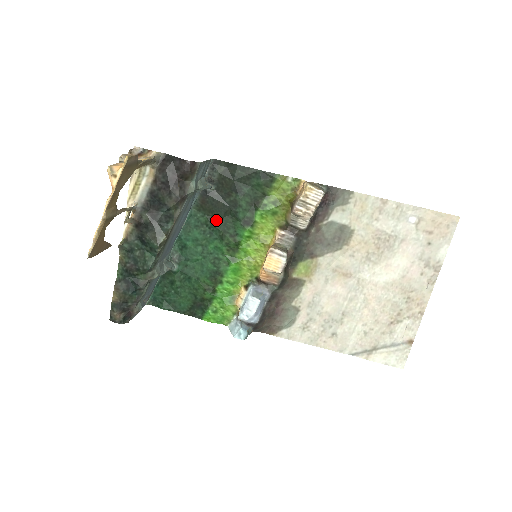
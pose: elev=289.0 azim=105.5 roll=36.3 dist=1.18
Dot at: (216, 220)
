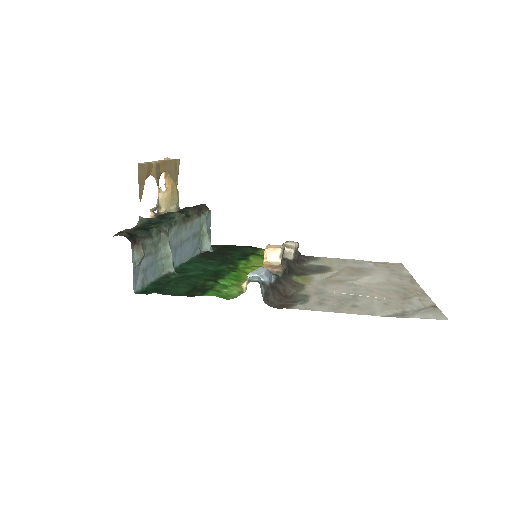
Dot at: (215, 259)
